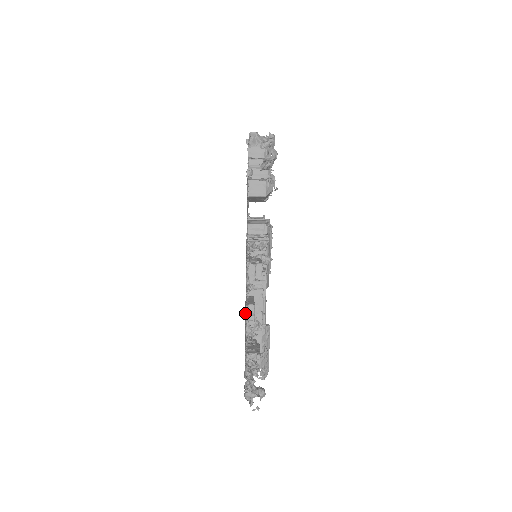
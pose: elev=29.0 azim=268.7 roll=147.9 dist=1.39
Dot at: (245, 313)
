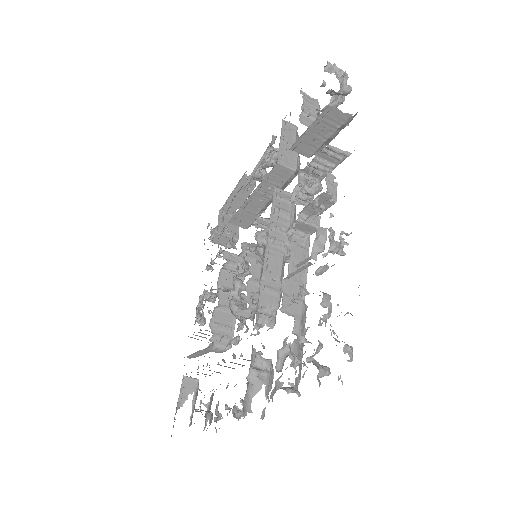
Dot at: (316, 233)
